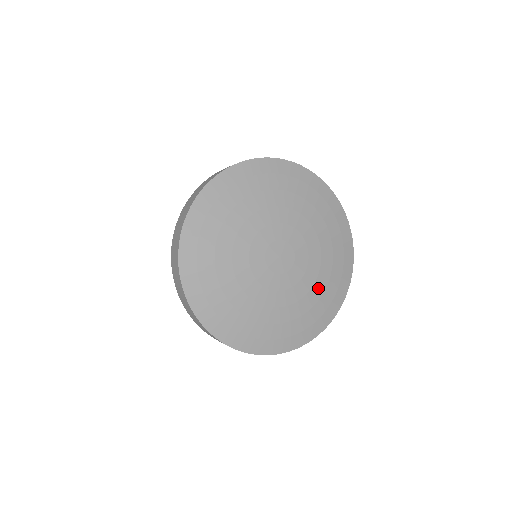
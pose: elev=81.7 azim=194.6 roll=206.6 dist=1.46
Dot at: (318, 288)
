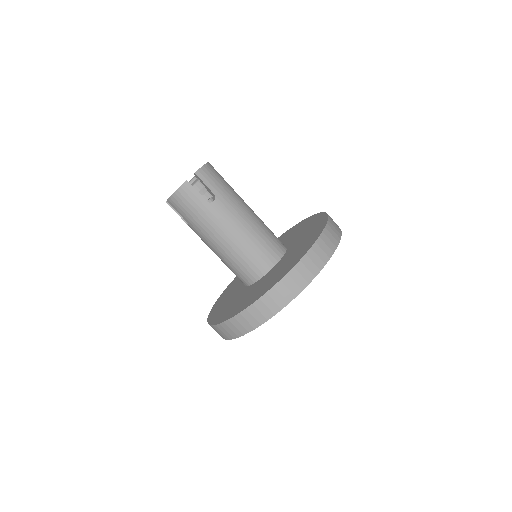
Dot at: occluded
